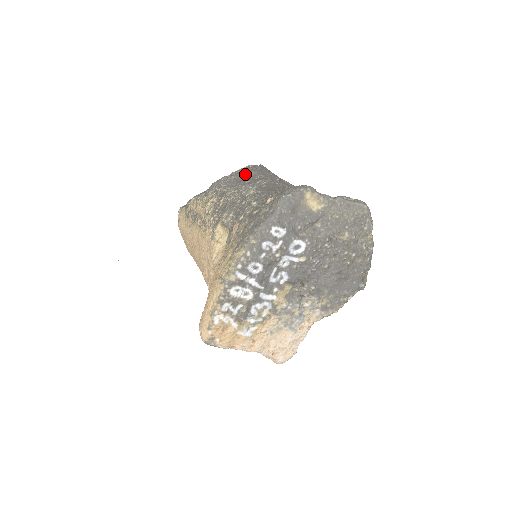
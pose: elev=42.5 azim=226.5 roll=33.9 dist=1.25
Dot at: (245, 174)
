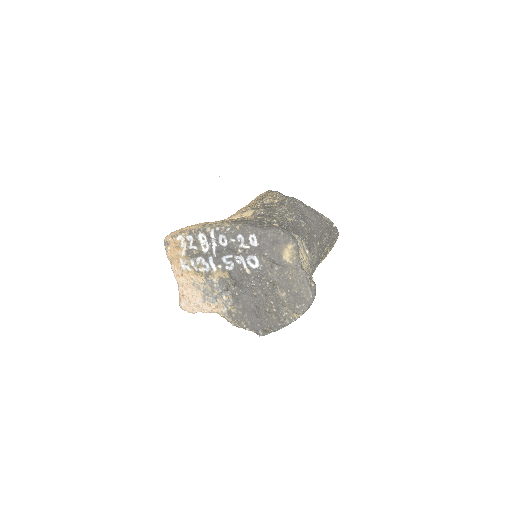
Dot at: (309, 213)
